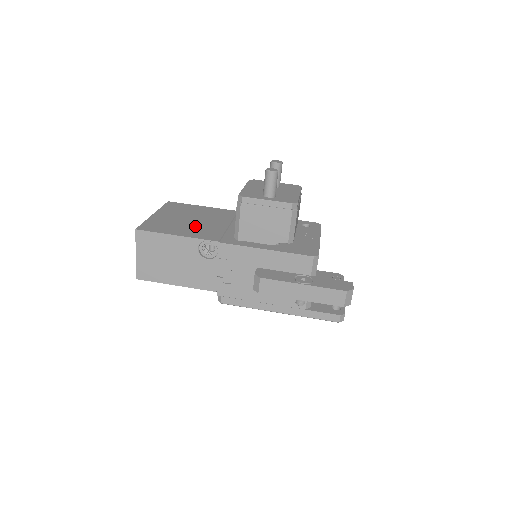
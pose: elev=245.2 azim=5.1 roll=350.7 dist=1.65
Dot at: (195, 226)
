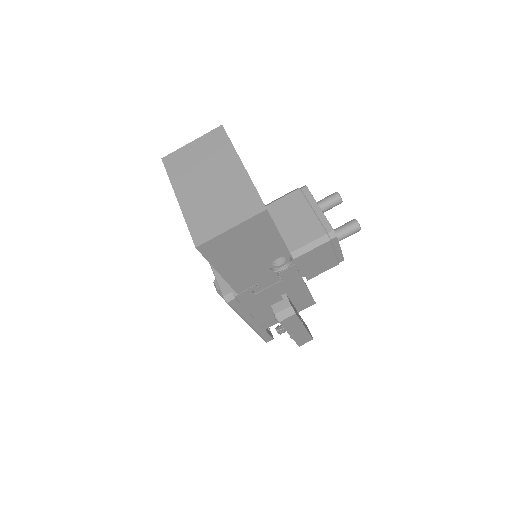
Dot at: occluded
